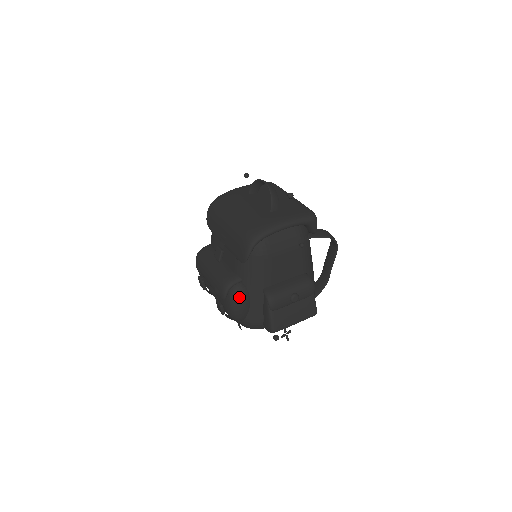
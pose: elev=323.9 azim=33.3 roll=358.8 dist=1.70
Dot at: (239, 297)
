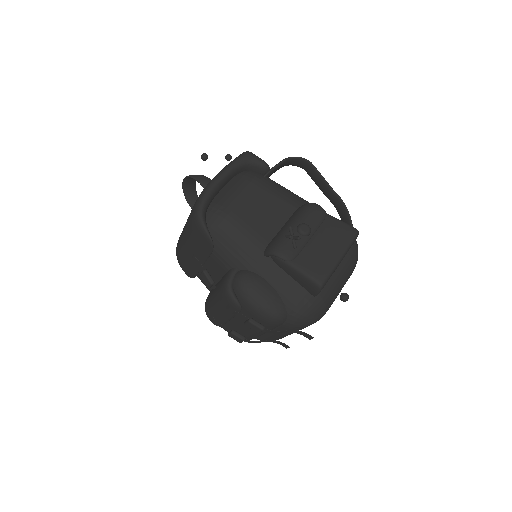
Dot at: (247, 285)
